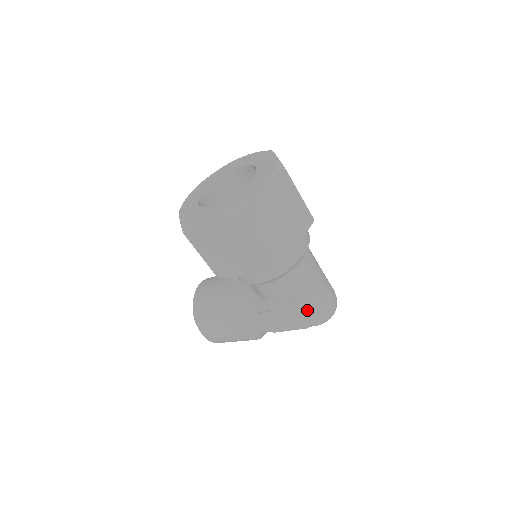
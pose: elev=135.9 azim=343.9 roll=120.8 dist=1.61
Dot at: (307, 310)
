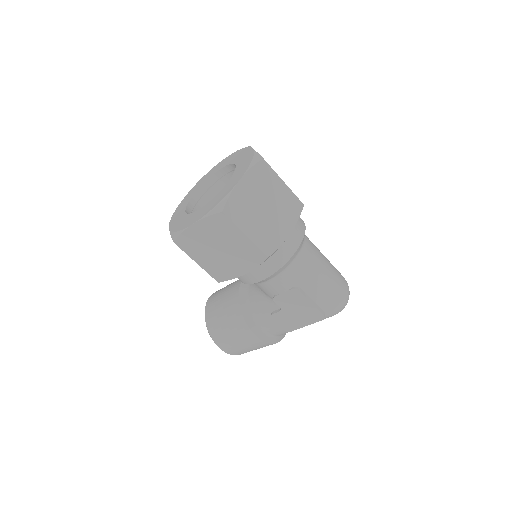
Dot at: (318, 301)
